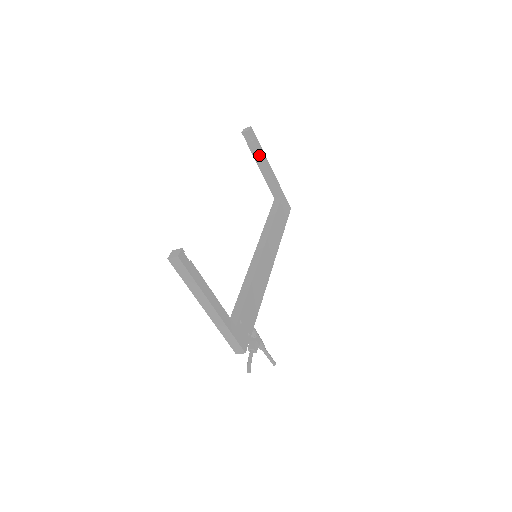
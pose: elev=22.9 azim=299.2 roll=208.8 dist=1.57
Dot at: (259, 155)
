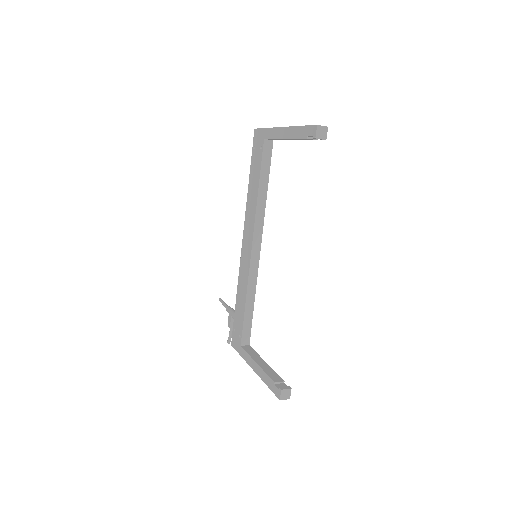
Dot at: (303, 139)
